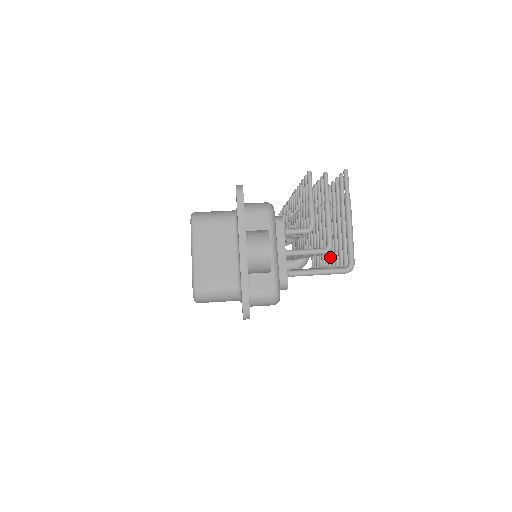
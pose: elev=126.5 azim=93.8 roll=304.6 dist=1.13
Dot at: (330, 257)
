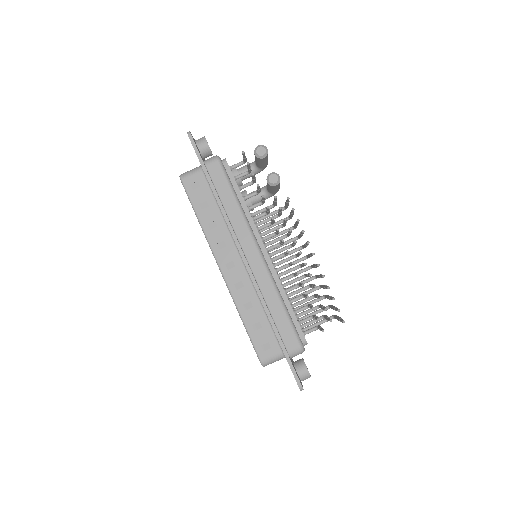
Dot at: occluded
